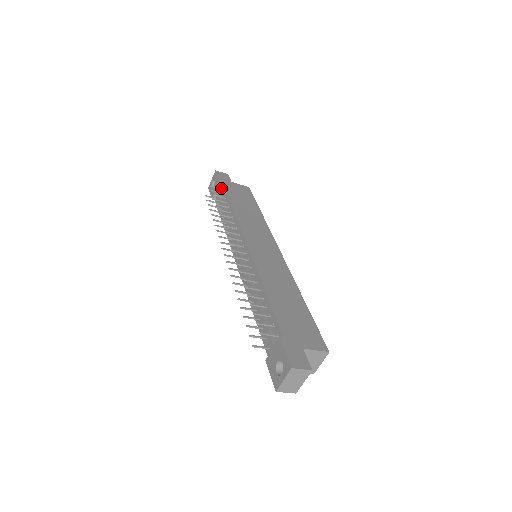
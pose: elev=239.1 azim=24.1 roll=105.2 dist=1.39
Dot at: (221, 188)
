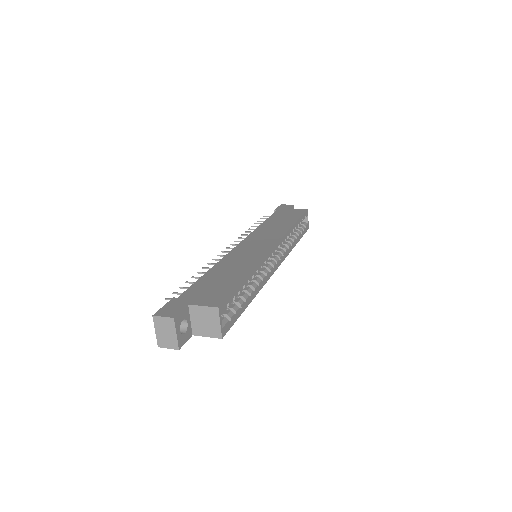
Dot at: occluded
